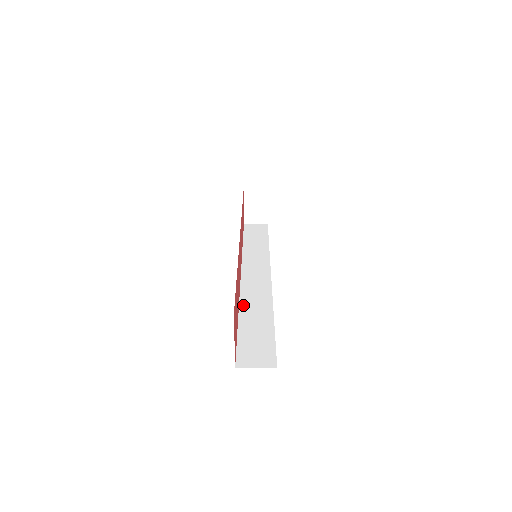
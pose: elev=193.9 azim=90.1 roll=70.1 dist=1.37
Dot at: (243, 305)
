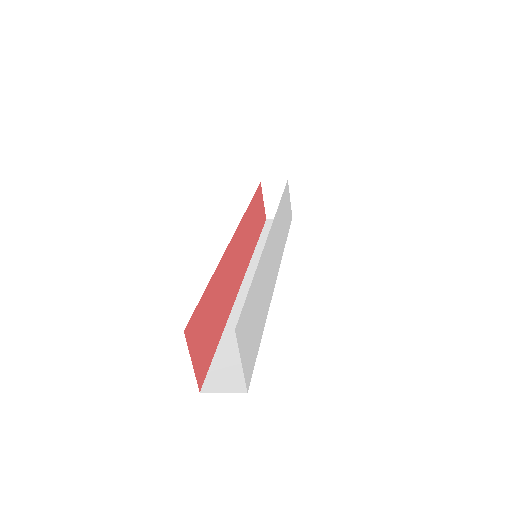
Dot at: (234, 314)
